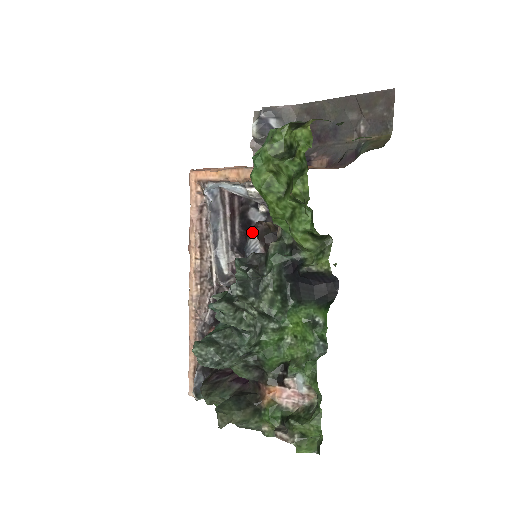
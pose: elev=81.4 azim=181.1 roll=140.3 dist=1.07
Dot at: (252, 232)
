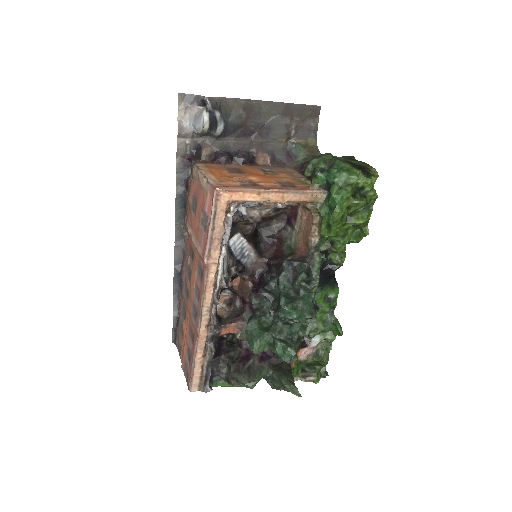
Dot at: occluded
